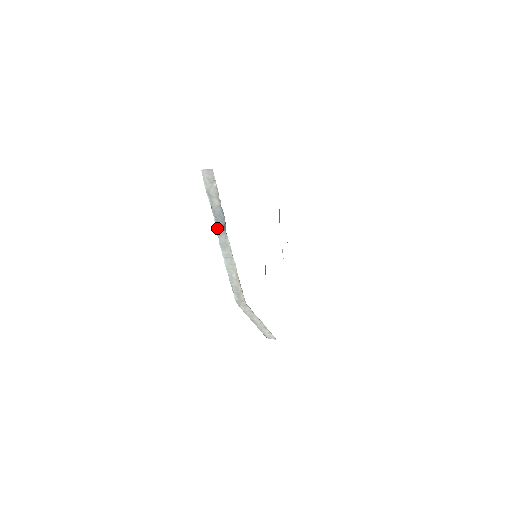
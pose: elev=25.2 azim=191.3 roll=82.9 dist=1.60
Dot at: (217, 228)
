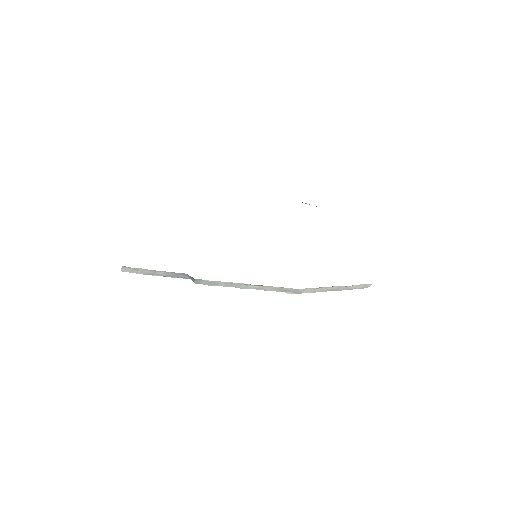
Dot at: (192, 280)
